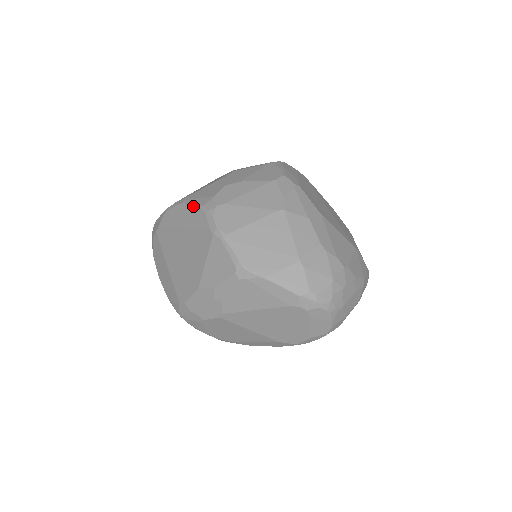
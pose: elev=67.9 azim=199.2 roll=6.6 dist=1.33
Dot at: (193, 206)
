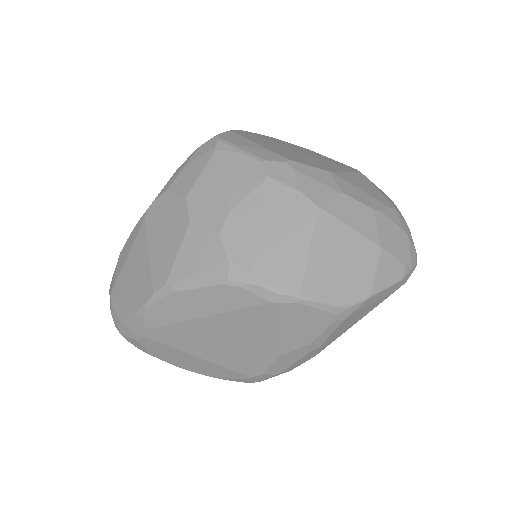
Dot at: (206, 288)
